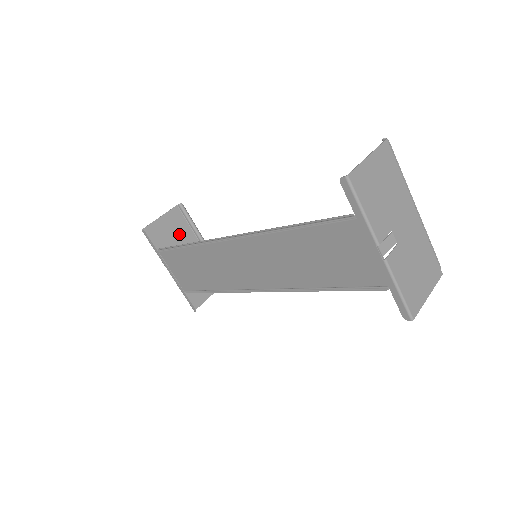
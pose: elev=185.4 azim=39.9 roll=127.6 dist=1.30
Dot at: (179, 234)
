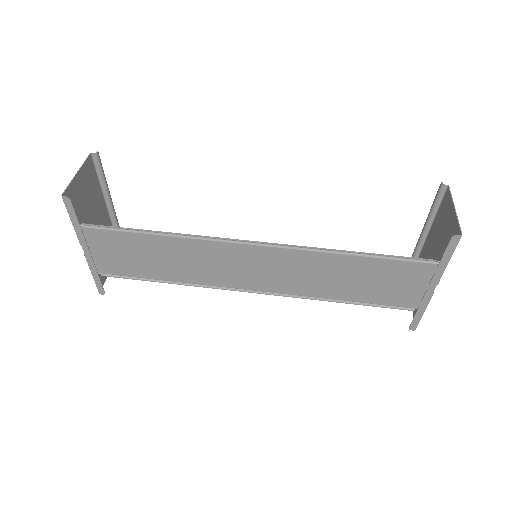
Dot at: (91, 195)
